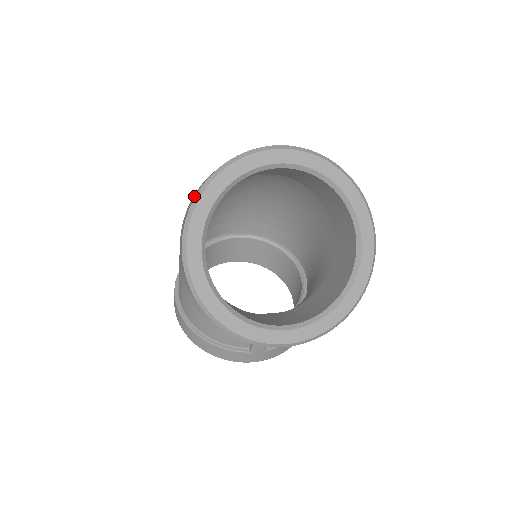
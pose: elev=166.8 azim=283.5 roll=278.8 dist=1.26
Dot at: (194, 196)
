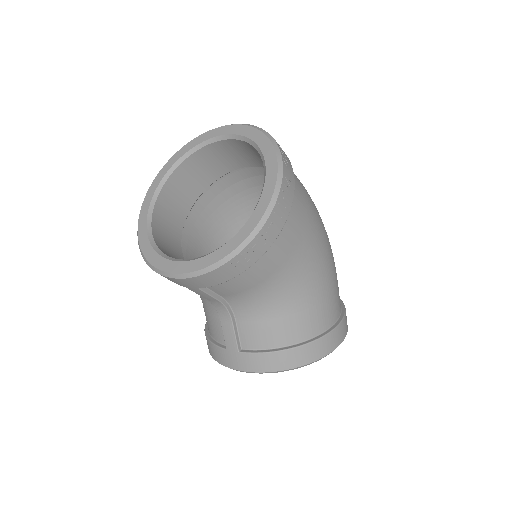
Dot at: occluded
